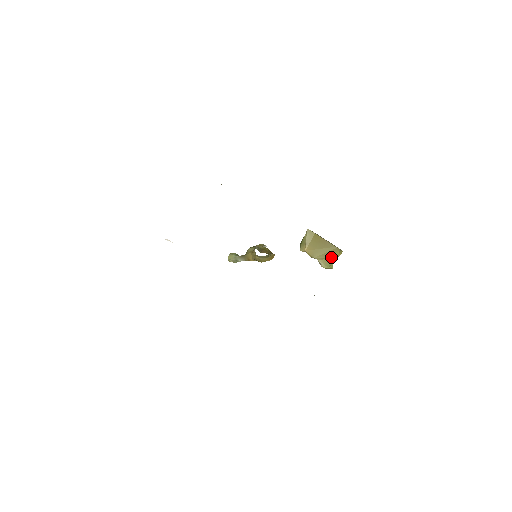
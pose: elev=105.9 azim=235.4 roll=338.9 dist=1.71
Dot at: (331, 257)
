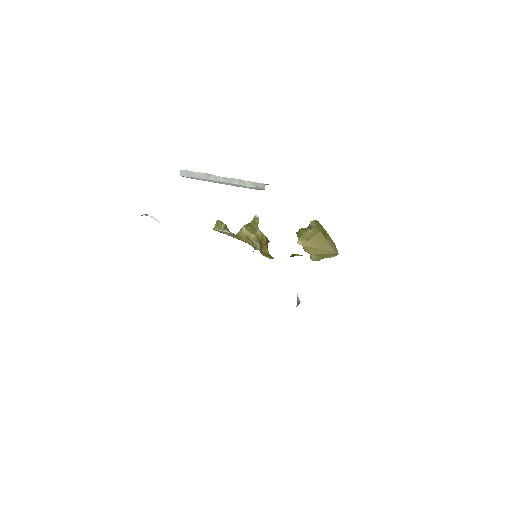
Dot at: (325, 256)
